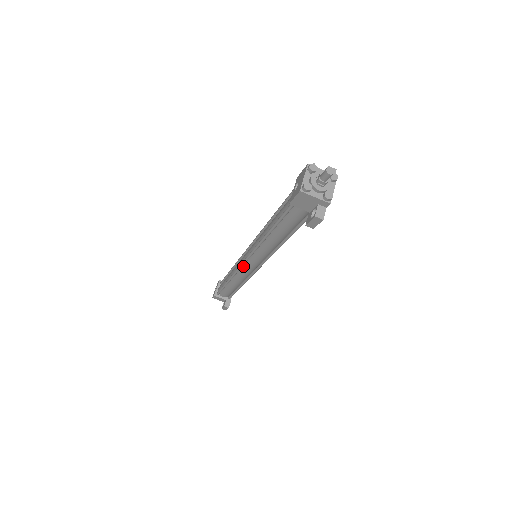
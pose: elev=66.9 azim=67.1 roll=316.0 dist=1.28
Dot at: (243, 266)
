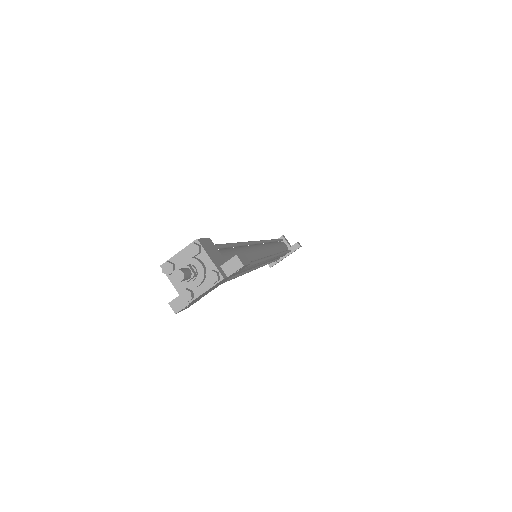
Dot at: occluded
